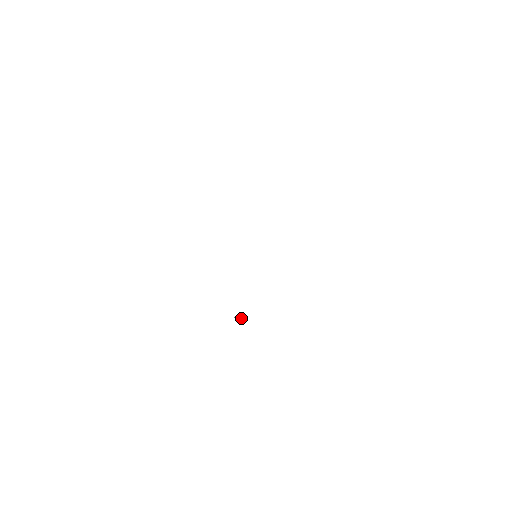
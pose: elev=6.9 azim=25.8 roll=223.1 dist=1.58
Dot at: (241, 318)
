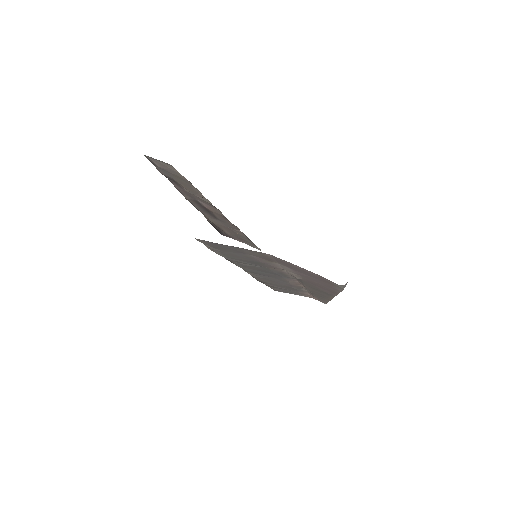
Dot at: (343, 288)
